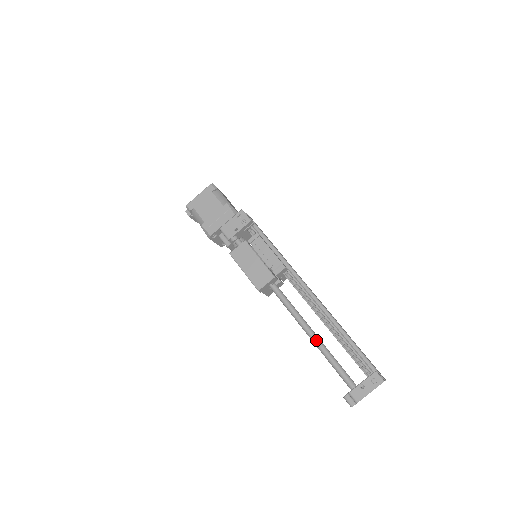
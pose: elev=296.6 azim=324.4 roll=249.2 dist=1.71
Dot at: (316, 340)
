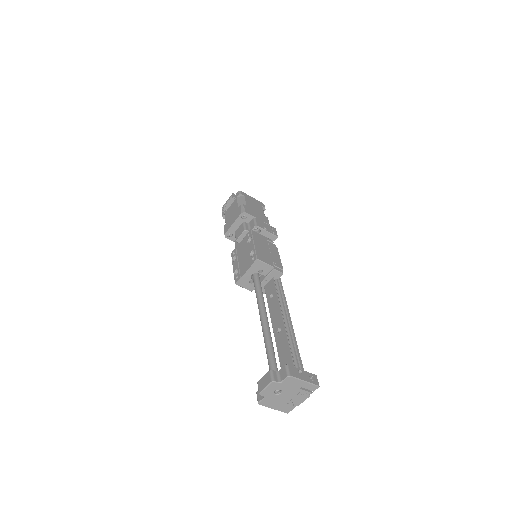
Dot at: (268, 326)
